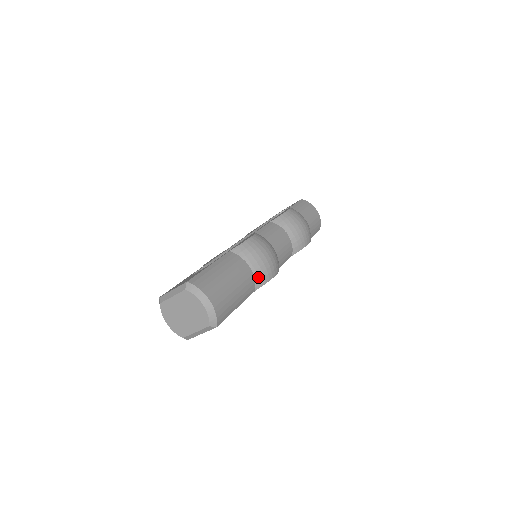
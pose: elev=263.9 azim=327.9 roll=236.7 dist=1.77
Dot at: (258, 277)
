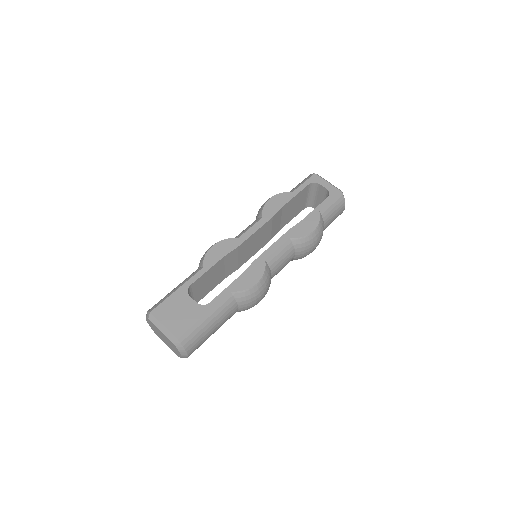
Dot at: (240, 311)
